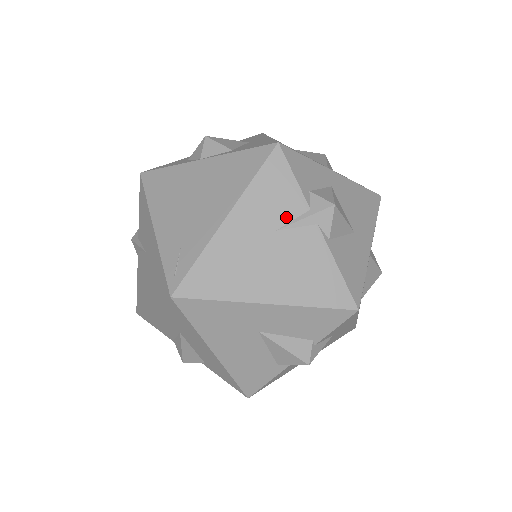
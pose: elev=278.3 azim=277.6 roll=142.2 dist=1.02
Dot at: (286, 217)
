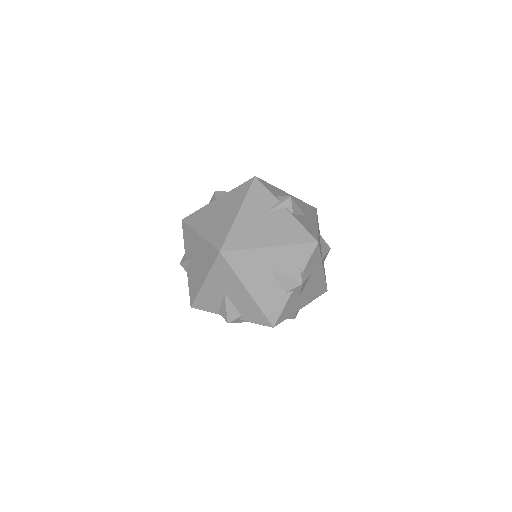
Dot at: (268, 207)
